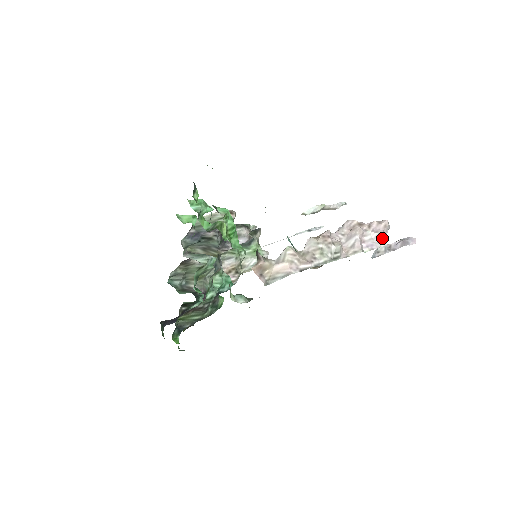
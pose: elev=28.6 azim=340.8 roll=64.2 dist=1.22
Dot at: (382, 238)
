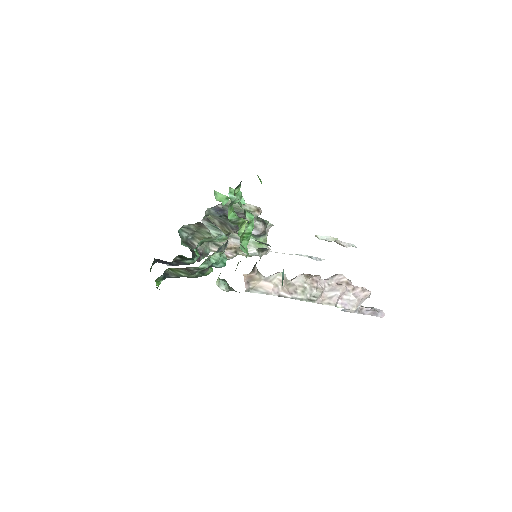
Dot at: (357, 304)
